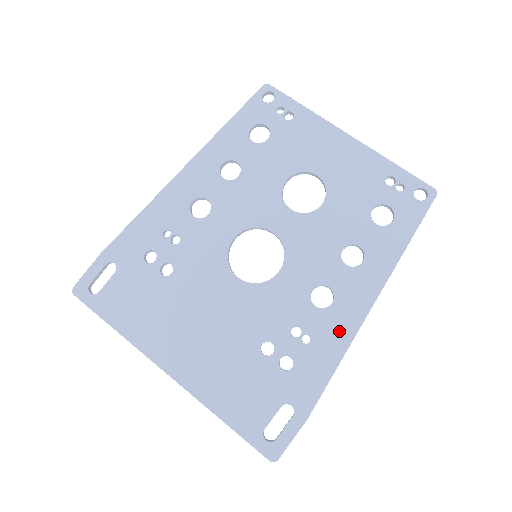
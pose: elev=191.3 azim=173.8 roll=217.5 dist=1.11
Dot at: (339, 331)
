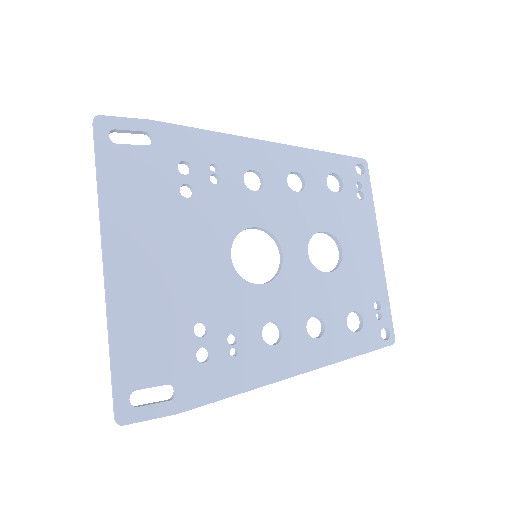
Dot at: (261, 370)
